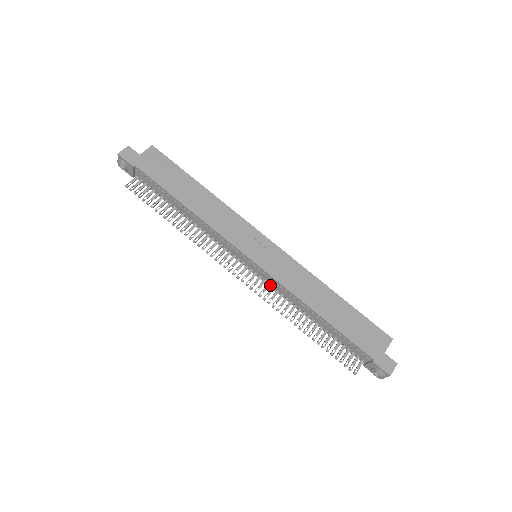
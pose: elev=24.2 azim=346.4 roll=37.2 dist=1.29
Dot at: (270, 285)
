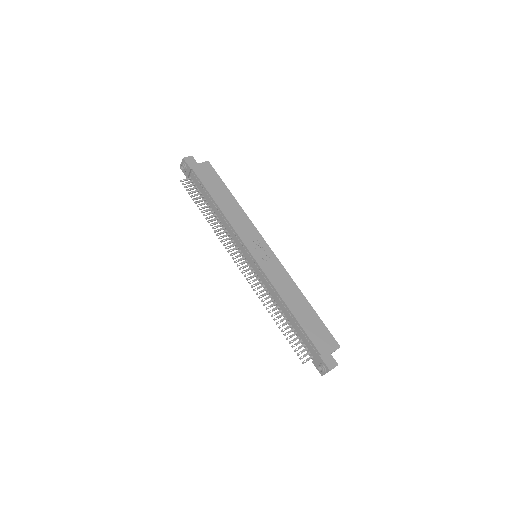
Dot at: (260, 279)
